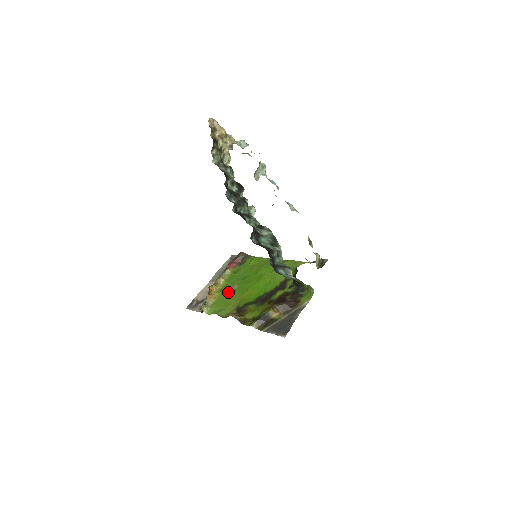
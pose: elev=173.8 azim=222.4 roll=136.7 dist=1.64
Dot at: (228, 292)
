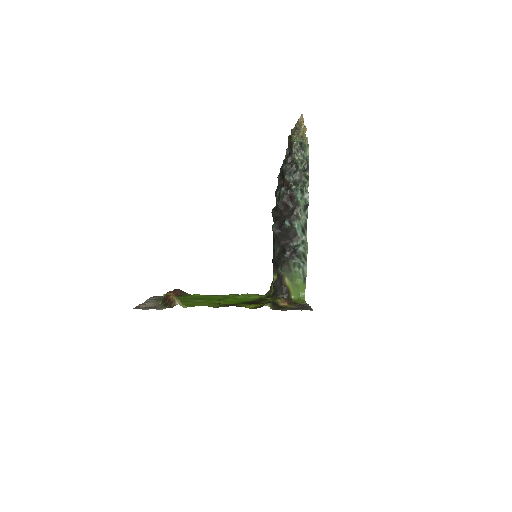
Dot at: (192, 302)
